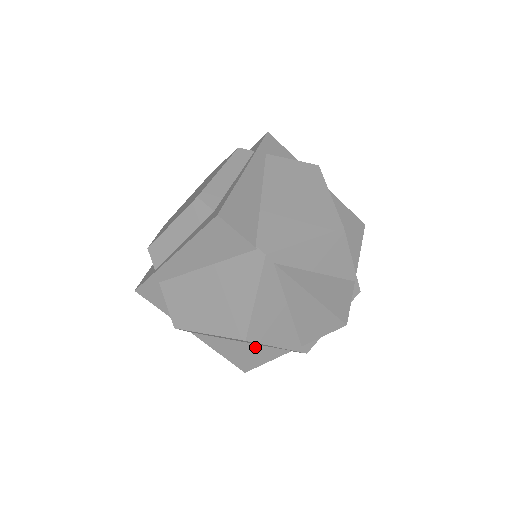
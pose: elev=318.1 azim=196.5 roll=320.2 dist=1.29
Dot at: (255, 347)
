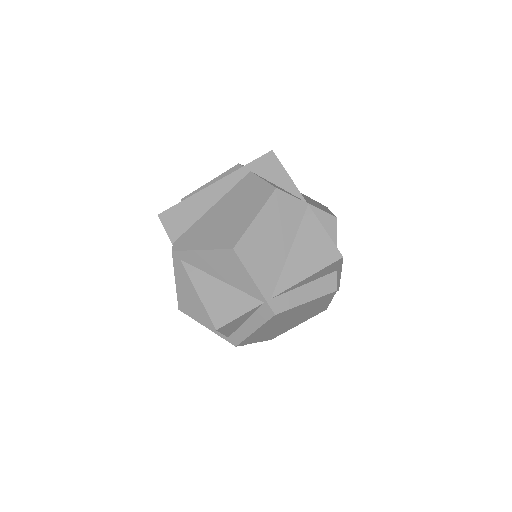
Dot at: occluded
